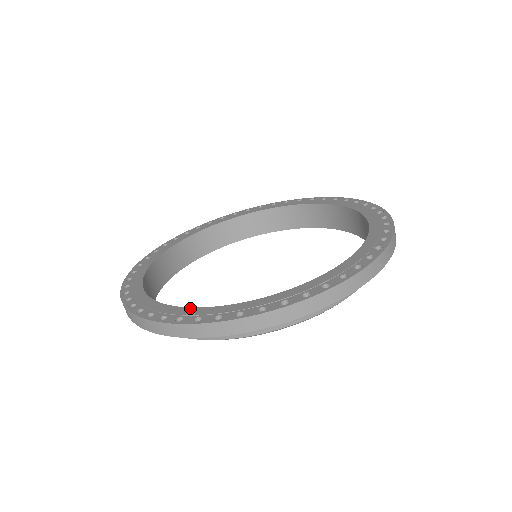
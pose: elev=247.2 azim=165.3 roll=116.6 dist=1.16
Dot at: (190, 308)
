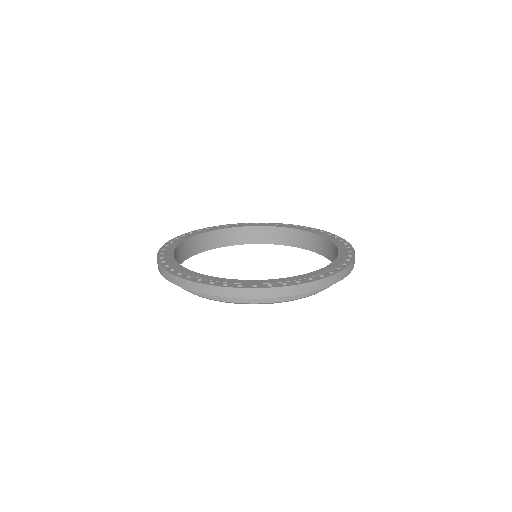
Dot at: (173, 256)
